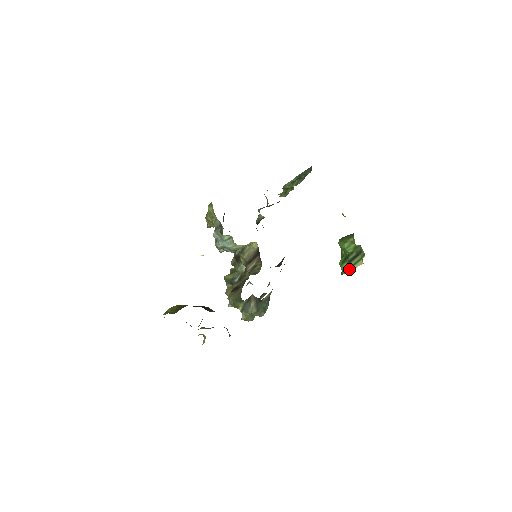
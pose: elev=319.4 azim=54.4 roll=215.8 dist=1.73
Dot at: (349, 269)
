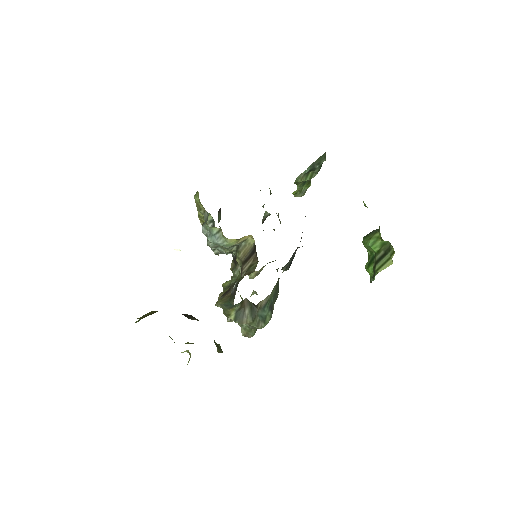
Dot at: (376, 271)
